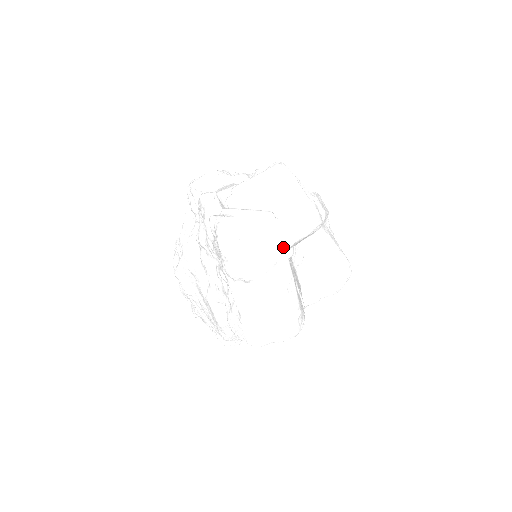
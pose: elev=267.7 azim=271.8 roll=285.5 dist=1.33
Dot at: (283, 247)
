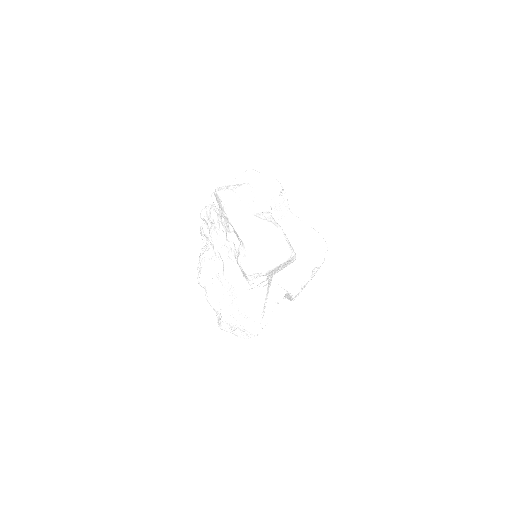
Dot at: (261, 200)
